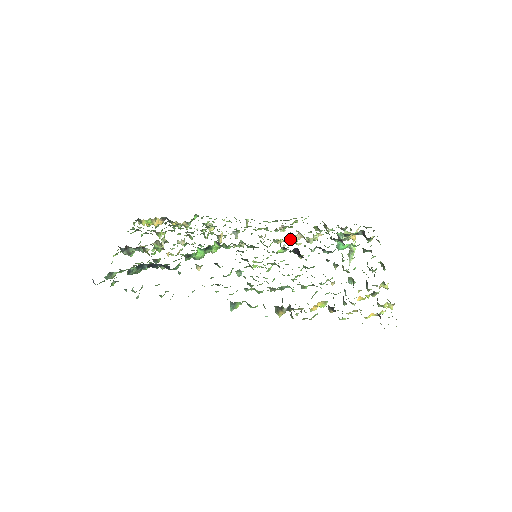
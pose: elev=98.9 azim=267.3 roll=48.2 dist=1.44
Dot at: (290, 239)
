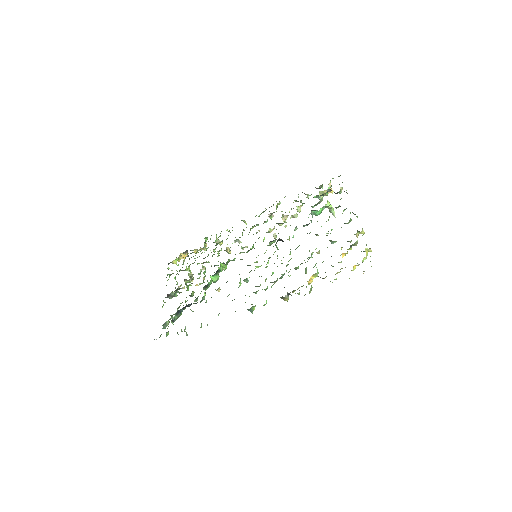
Dot at: (278, 224)
